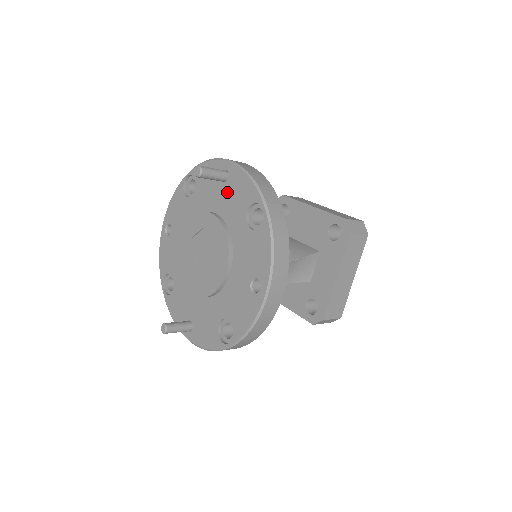
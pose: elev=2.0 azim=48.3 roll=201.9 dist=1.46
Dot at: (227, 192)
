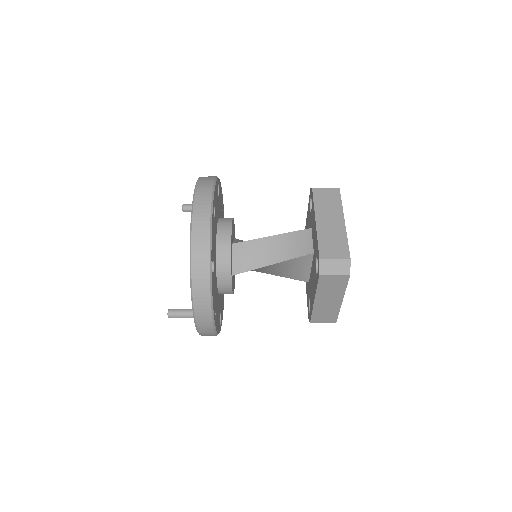
Dot at: occluded
